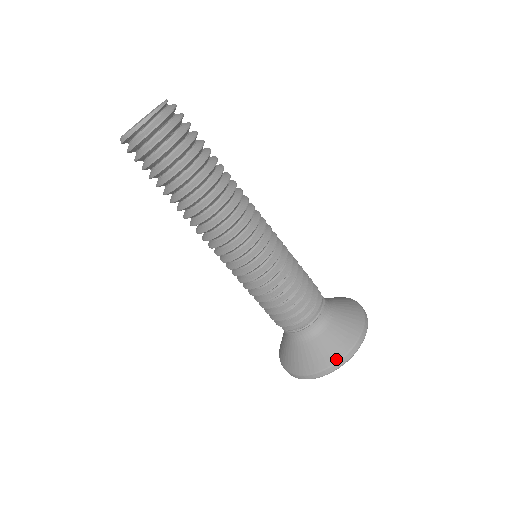
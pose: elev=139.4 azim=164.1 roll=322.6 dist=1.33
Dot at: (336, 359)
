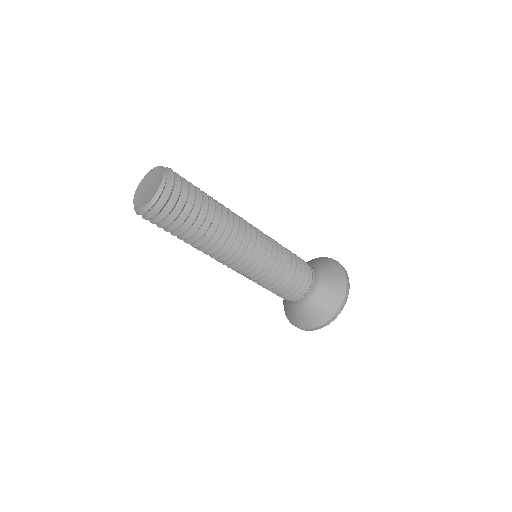
Dot at: (344, 278)
